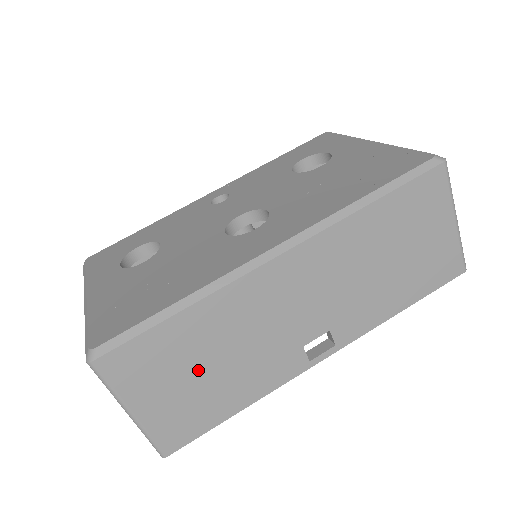
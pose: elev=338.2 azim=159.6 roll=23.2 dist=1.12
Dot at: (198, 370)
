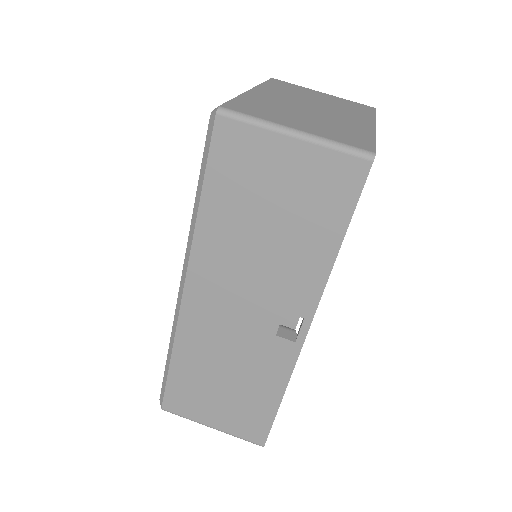
Dot at: (220, 388)
